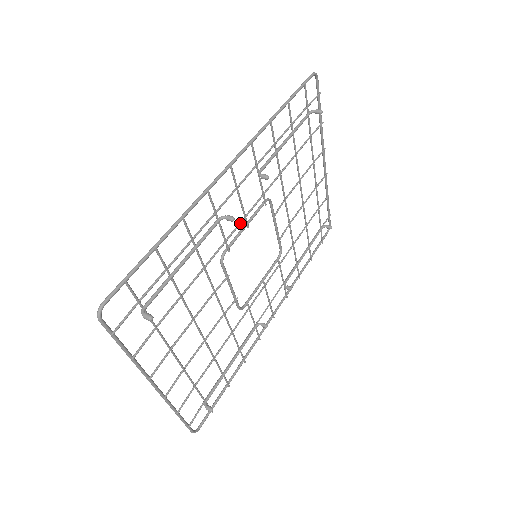
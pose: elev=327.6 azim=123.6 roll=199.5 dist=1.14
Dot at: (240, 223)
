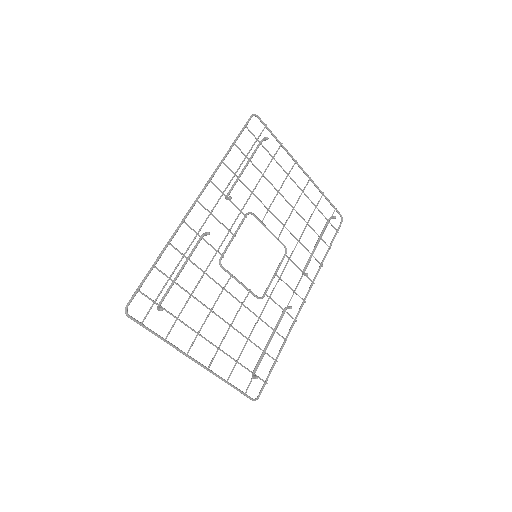
Dot at: (226, 236)
